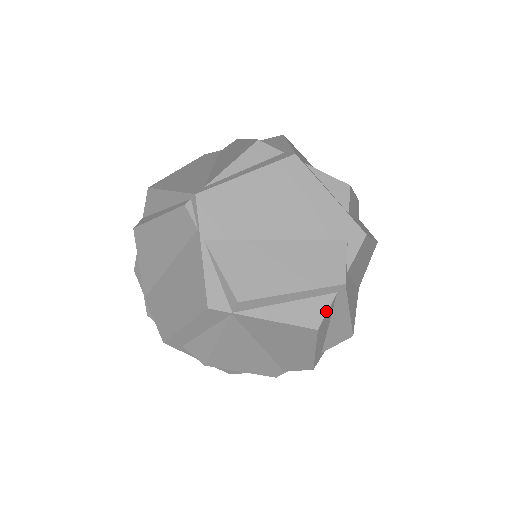
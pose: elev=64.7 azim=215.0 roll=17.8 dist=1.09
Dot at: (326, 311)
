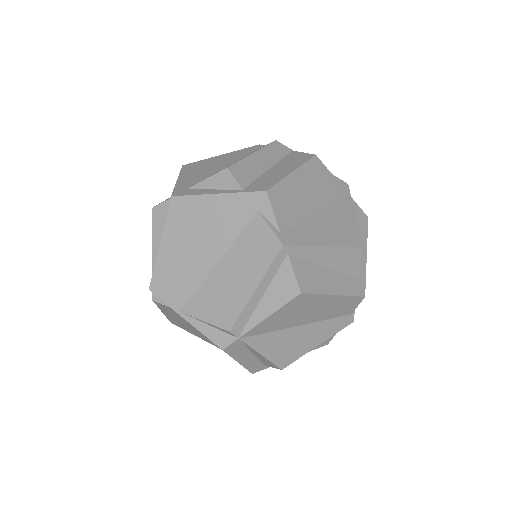
Dot at: (293, 275)
